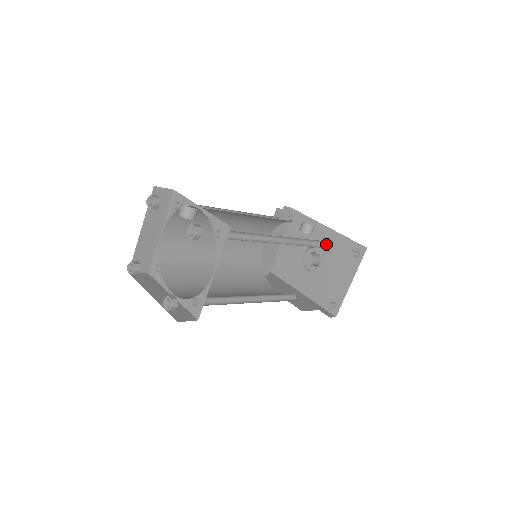
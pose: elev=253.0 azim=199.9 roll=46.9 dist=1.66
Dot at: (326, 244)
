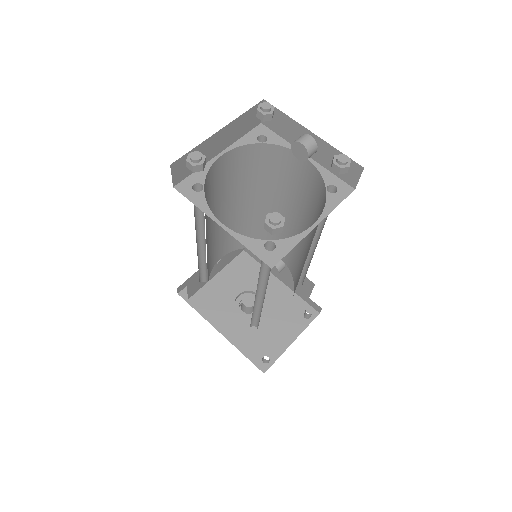
Dot at: (272, 294)
